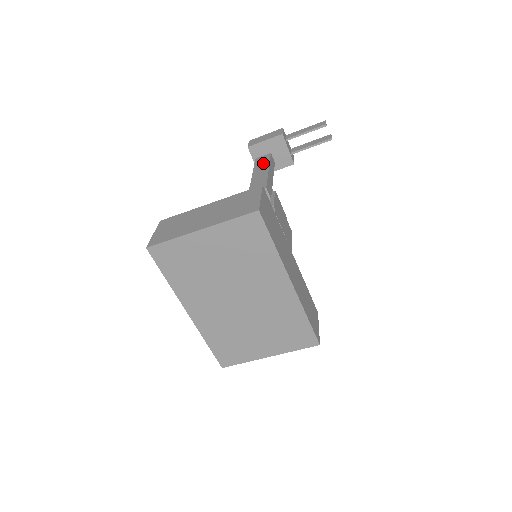
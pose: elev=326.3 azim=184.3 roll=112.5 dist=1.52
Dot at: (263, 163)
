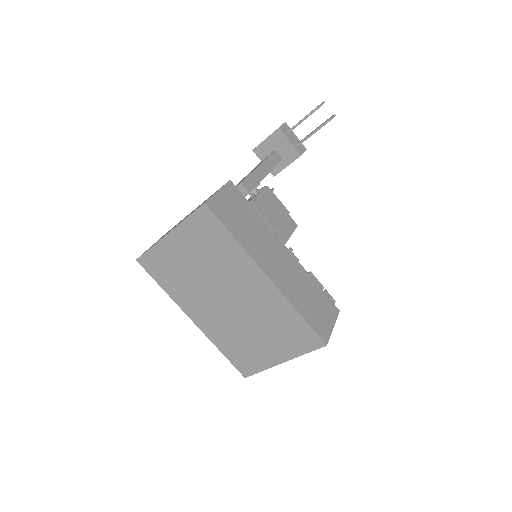
Dot at: (262, 161)
